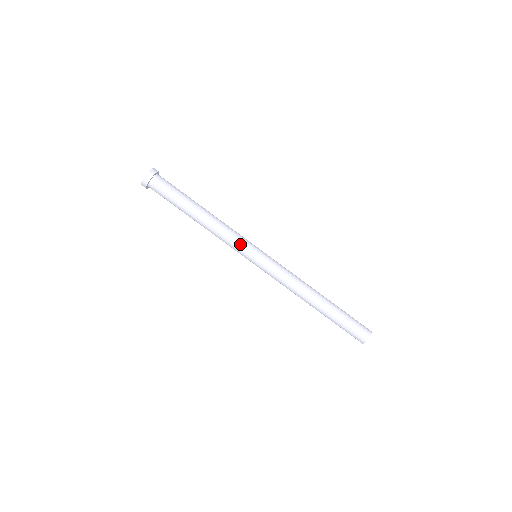
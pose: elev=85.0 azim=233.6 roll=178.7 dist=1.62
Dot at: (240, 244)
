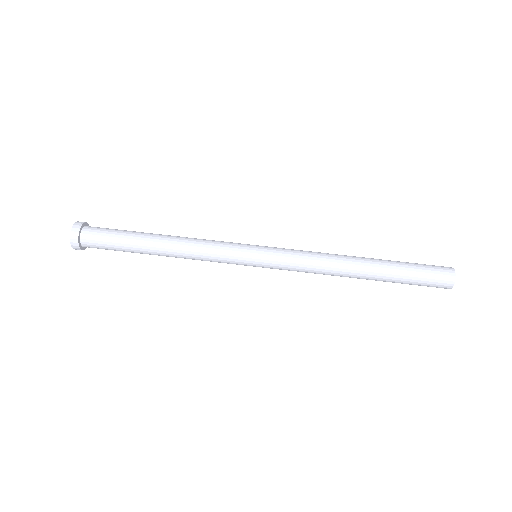
Dot at: (230, 242)
